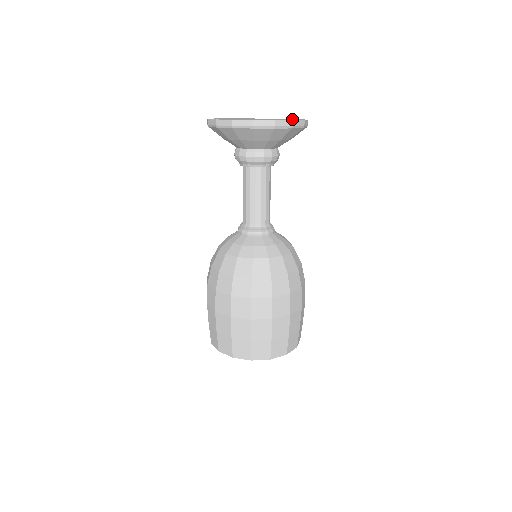
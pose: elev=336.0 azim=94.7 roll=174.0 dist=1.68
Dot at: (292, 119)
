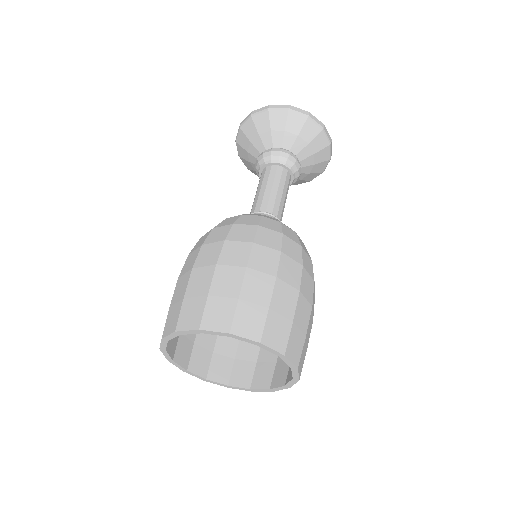
Dot at: occluded
